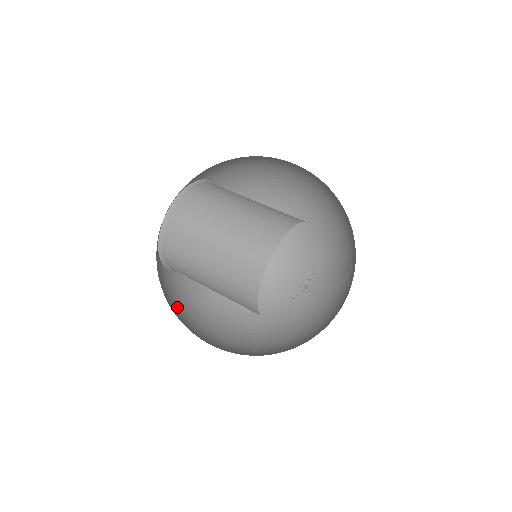
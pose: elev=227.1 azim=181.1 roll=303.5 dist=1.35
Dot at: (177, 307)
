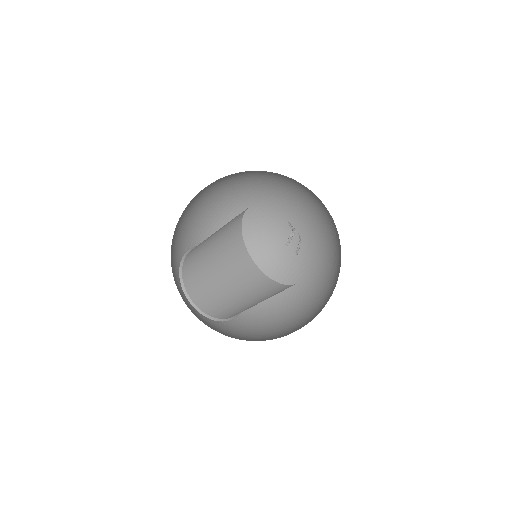
Dot at: (248, 337)
